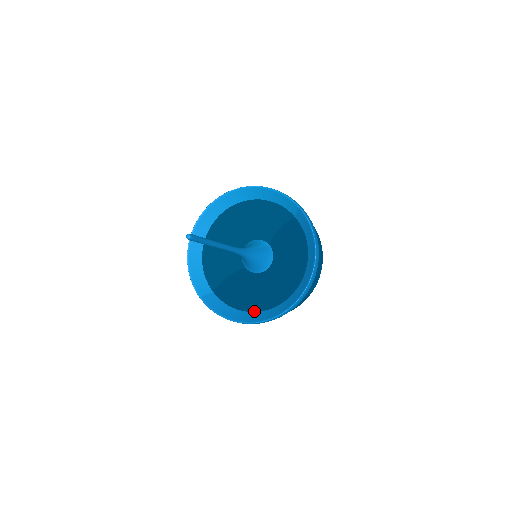
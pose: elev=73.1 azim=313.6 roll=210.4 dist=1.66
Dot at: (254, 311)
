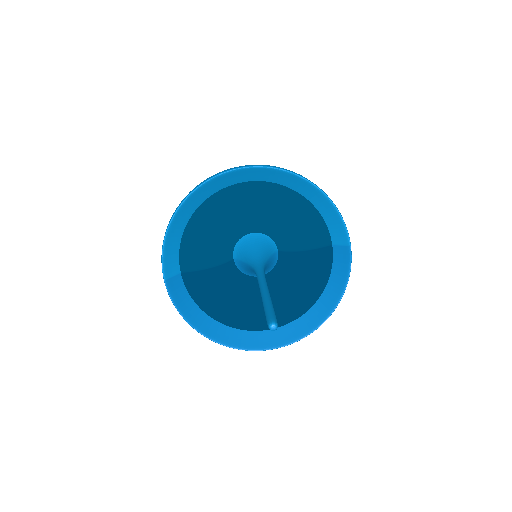
Dot at: (223, 323)
